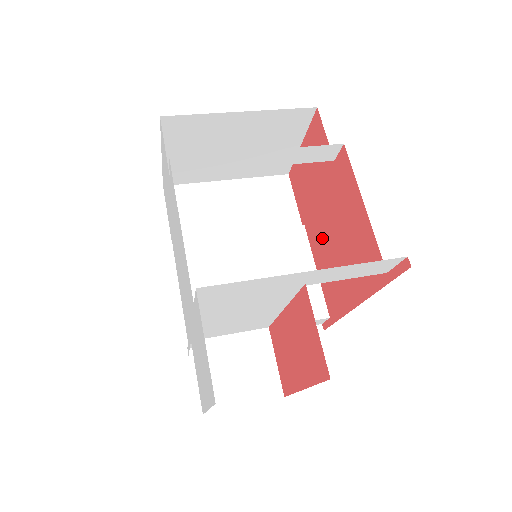
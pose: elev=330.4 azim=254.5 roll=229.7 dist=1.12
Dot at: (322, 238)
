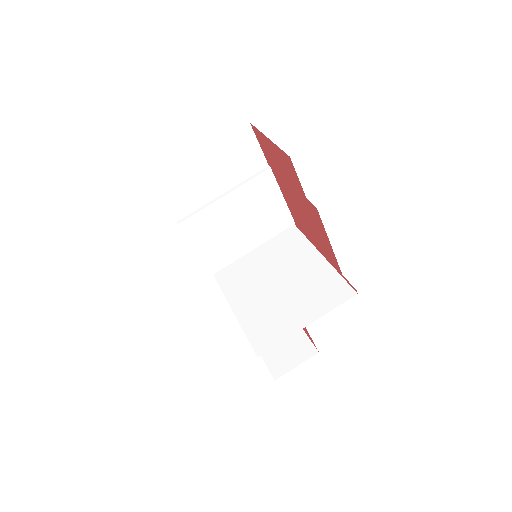
Dot at: (291, 199)
